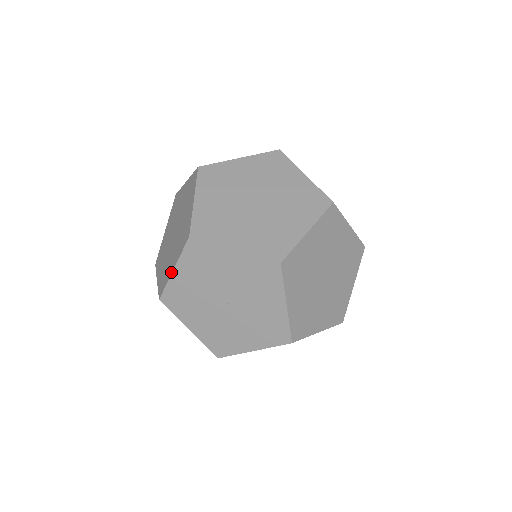
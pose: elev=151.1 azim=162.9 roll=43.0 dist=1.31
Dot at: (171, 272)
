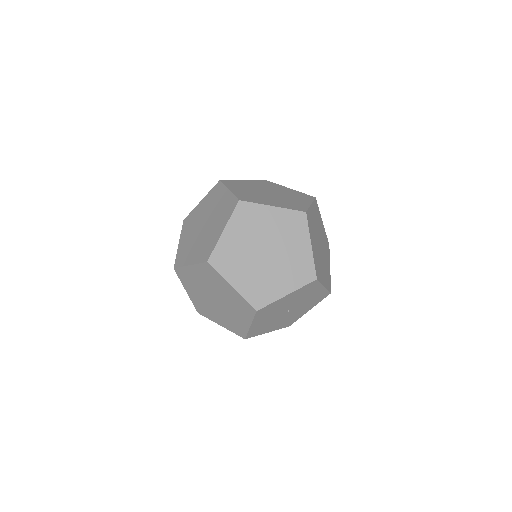
Dot at: (283, 296)
